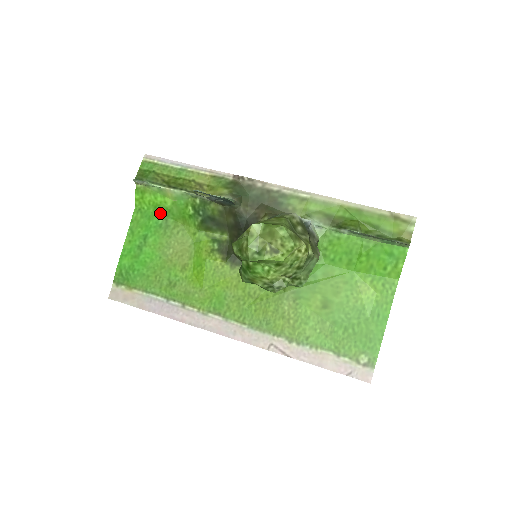
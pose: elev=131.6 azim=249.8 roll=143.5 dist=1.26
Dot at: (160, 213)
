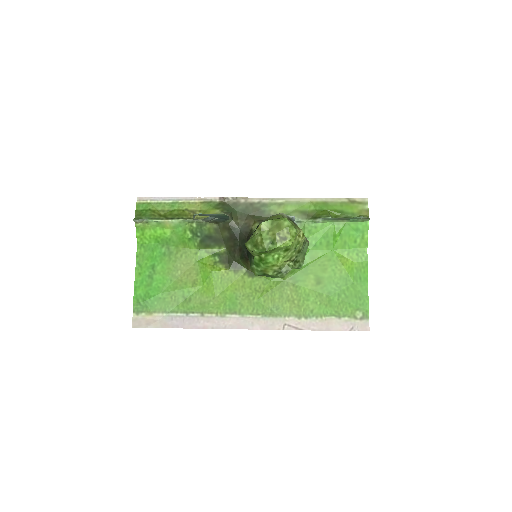
Dot at: (161, 244)
